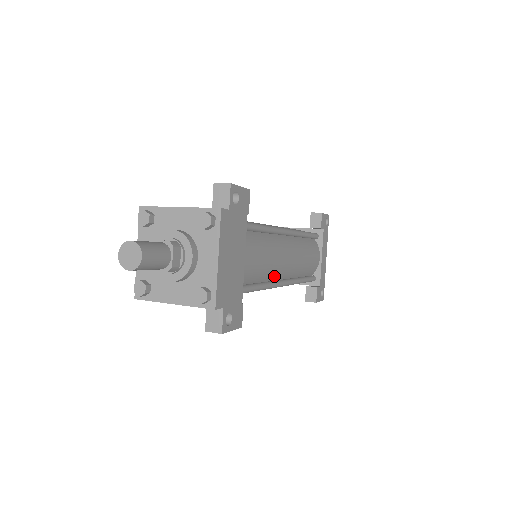
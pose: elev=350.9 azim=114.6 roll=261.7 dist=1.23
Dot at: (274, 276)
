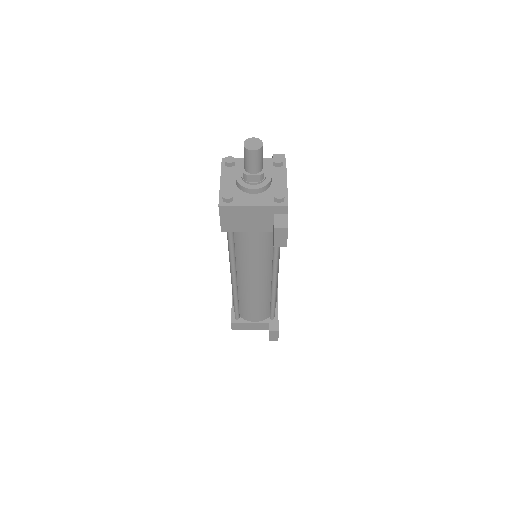
Dot at: occluded
